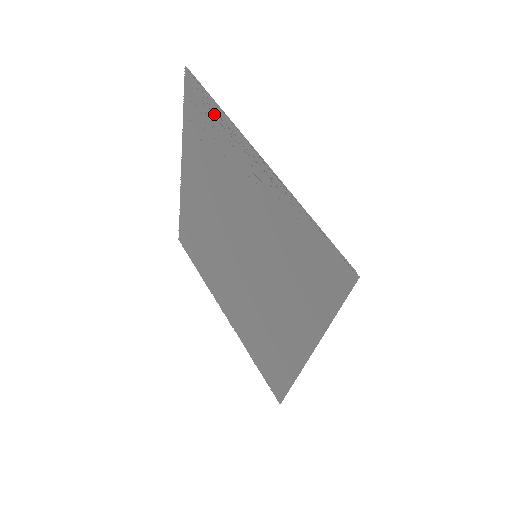
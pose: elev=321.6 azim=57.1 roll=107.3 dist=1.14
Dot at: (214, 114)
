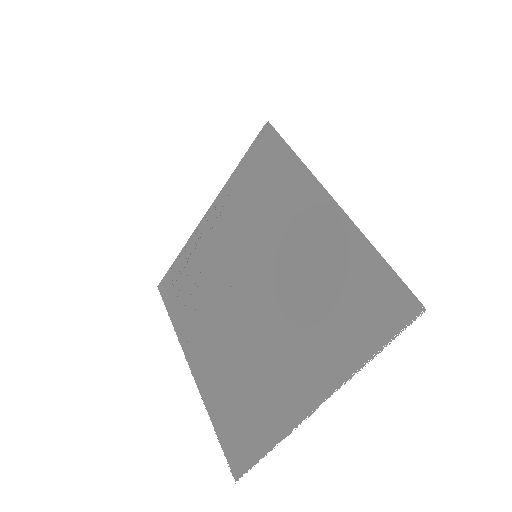
Dot at: (181, 262)
